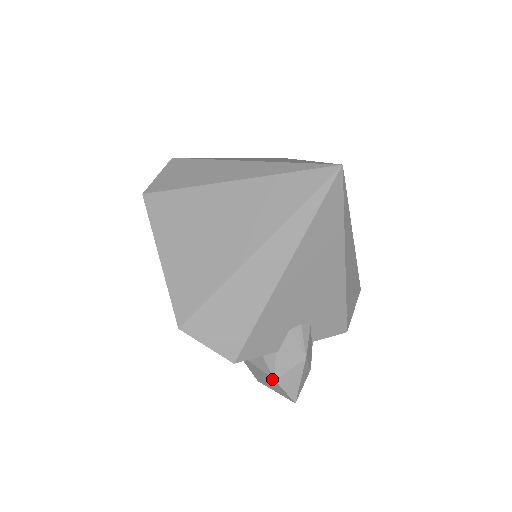
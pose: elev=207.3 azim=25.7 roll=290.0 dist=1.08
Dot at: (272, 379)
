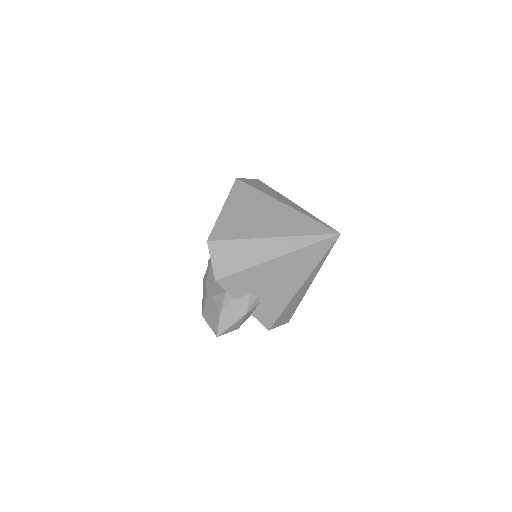
Dot at: (219, 312)
